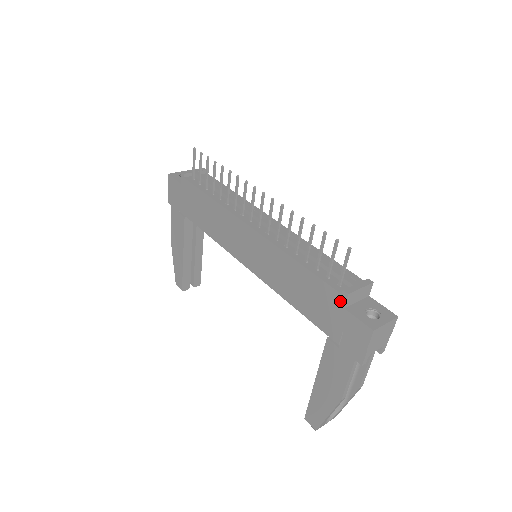
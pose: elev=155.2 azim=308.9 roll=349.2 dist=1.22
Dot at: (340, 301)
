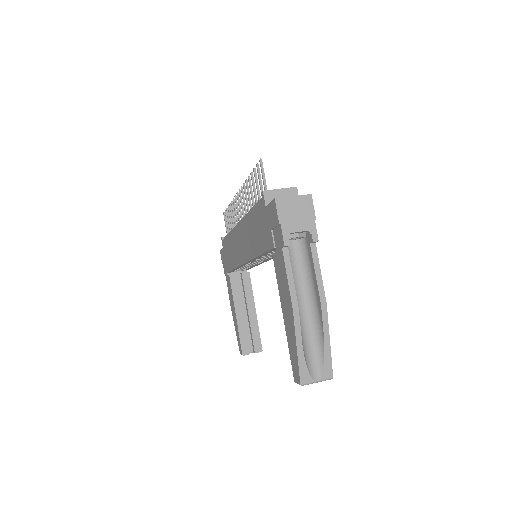
Dot at: (263, 204)
